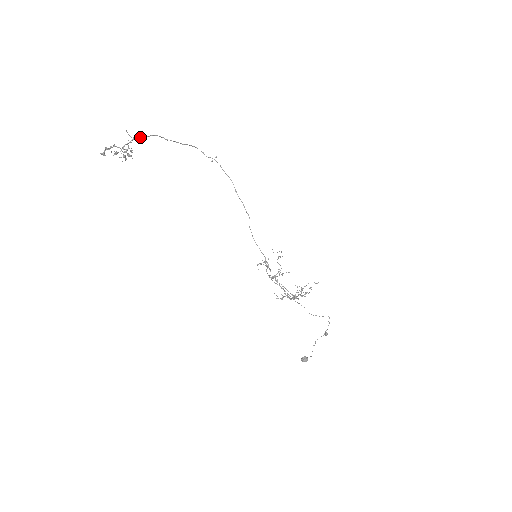
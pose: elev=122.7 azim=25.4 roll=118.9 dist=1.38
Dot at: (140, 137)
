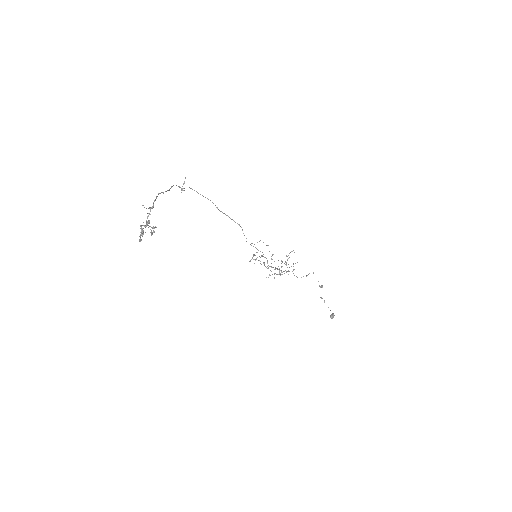
Dot at: (153, 204)
